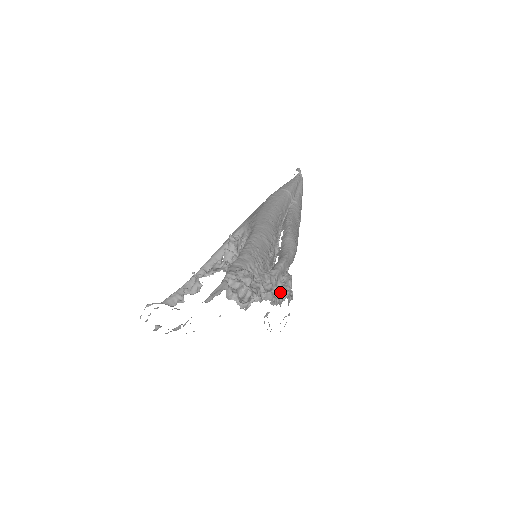
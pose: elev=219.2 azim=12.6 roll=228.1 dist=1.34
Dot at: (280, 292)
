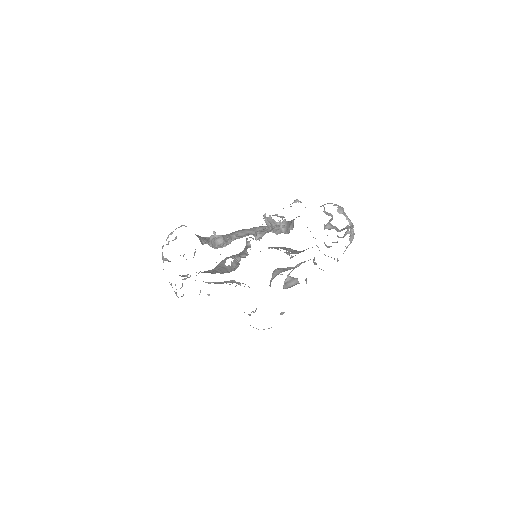
Dot at: occluded
